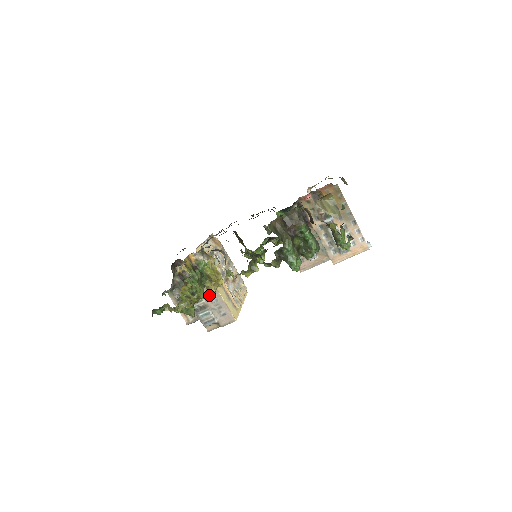
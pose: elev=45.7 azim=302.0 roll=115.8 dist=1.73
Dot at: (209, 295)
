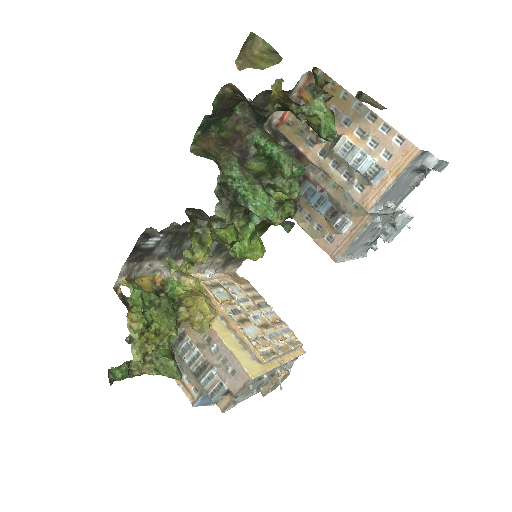
Dot at: (206, 343)
